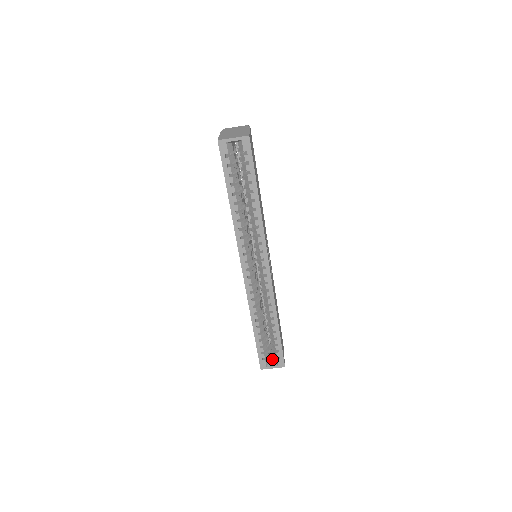
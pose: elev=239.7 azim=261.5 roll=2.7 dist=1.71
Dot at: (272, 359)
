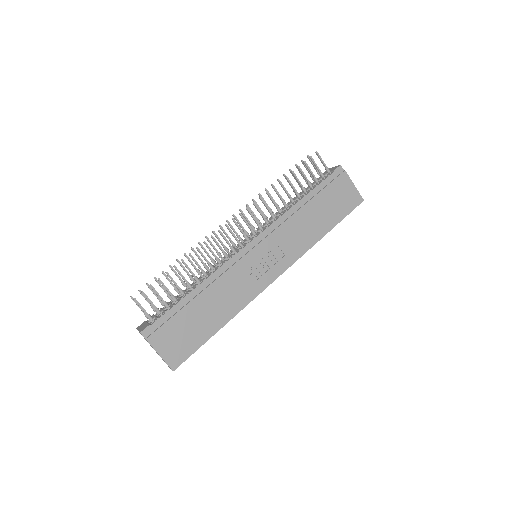
Dot at: occluded
